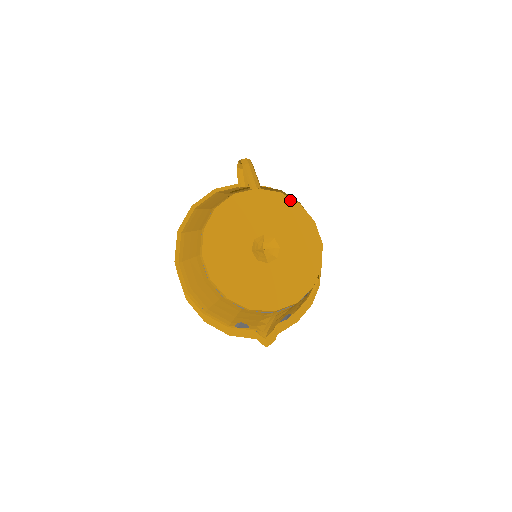
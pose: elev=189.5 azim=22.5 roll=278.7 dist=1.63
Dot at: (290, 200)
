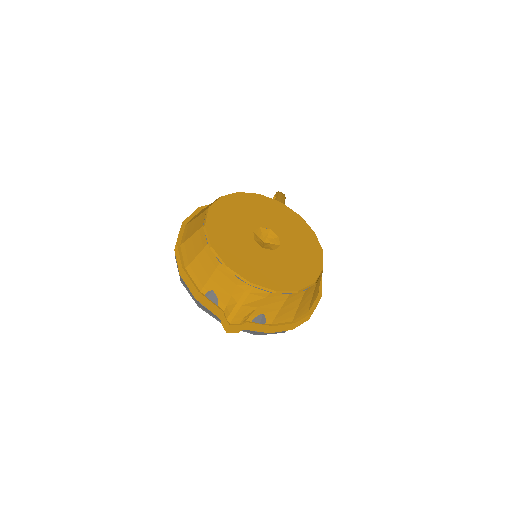
Dot at: (306, 224)
